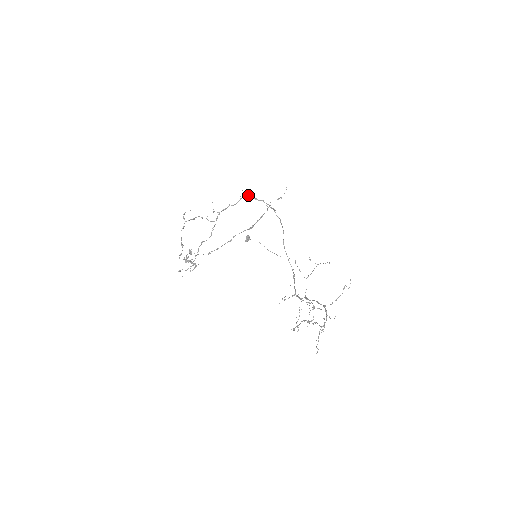
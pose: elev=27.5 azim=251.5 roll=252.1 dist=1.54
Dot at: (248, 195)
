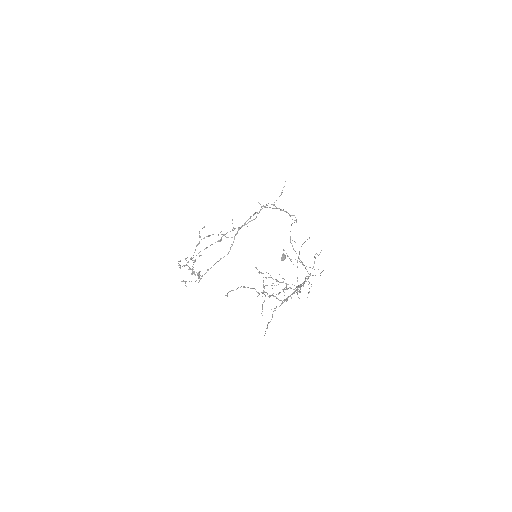
Dot at: occluded
